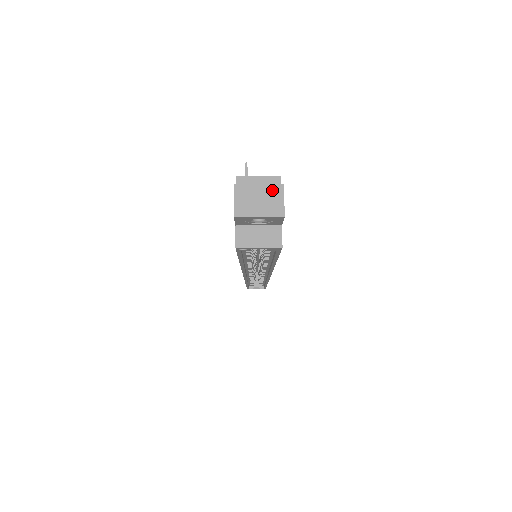
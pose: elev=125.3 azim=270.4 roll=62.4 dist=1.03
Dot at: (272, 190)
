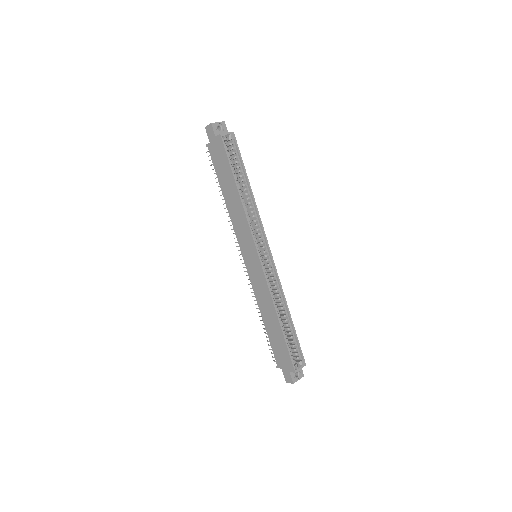
Dot at: occluded
